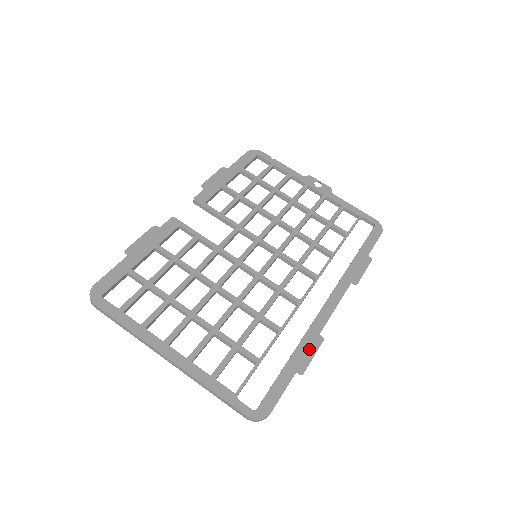
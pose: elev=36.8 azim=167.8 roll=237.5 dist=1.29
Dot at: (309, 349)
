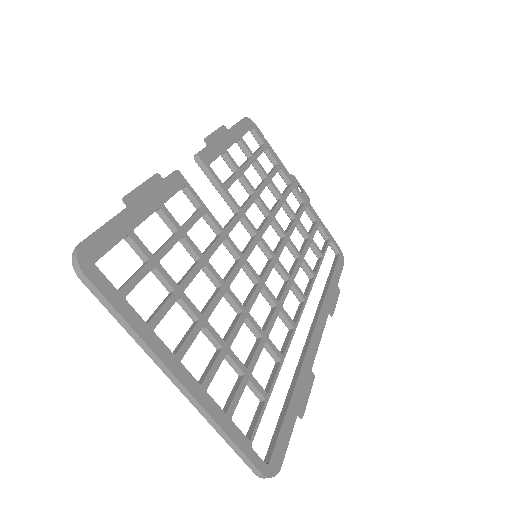
Dot at: (305, 387)
